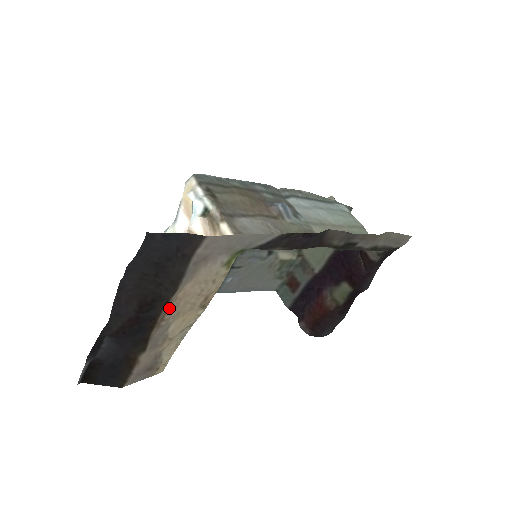
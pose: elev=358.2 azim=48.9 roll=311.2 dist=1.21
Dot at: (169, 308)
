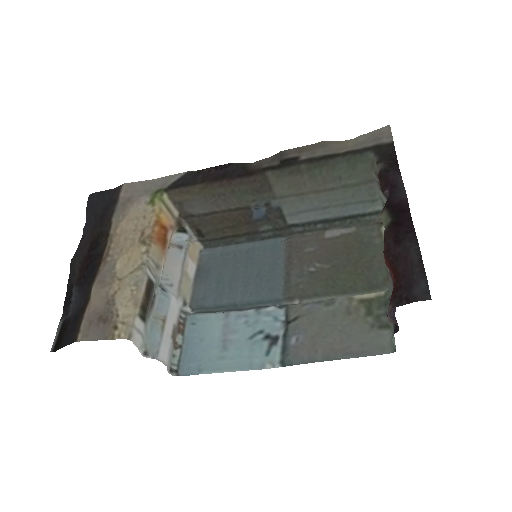
Dot at: (112, 244)
